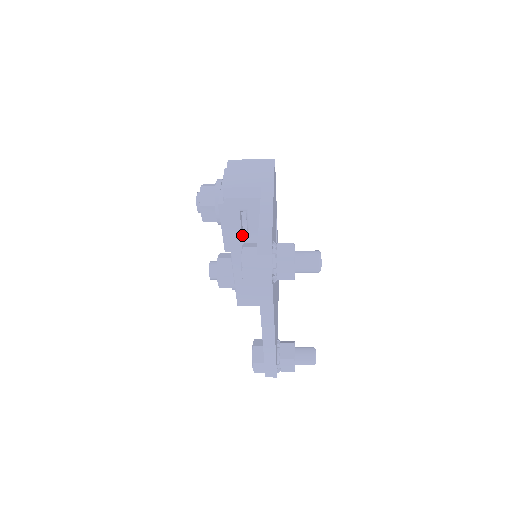
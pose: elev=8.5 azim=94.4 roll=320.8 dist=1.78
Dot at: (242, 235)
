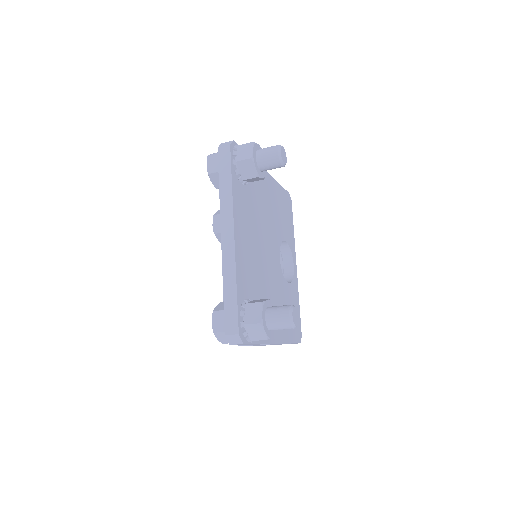
Dot at: occluded
